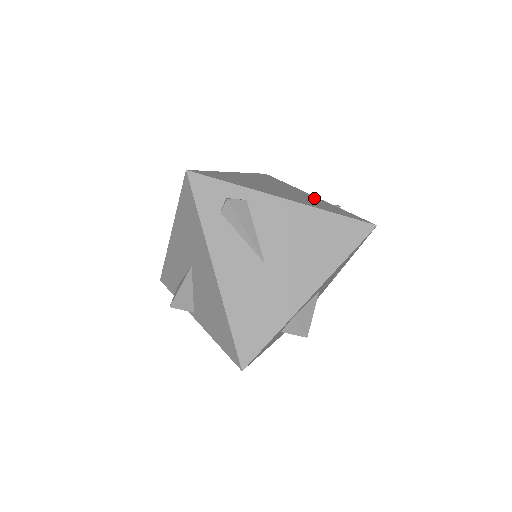
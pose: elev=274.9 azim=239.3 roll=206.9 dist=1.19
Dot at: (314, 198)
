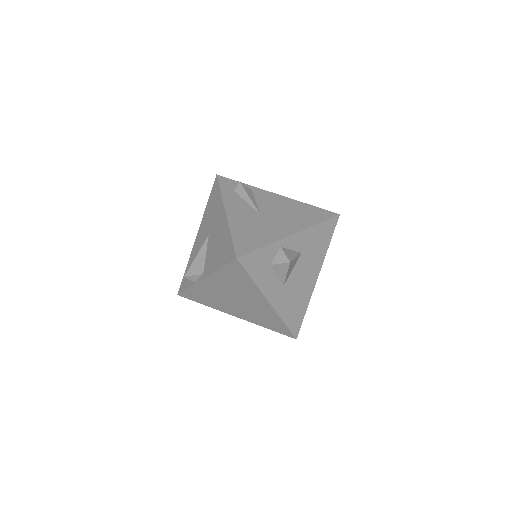
Dot at: occluded
